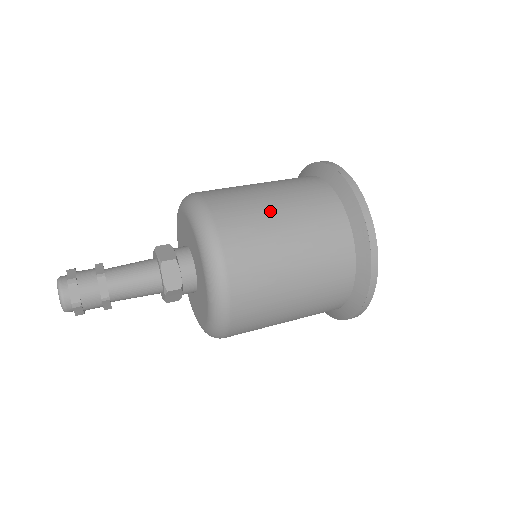
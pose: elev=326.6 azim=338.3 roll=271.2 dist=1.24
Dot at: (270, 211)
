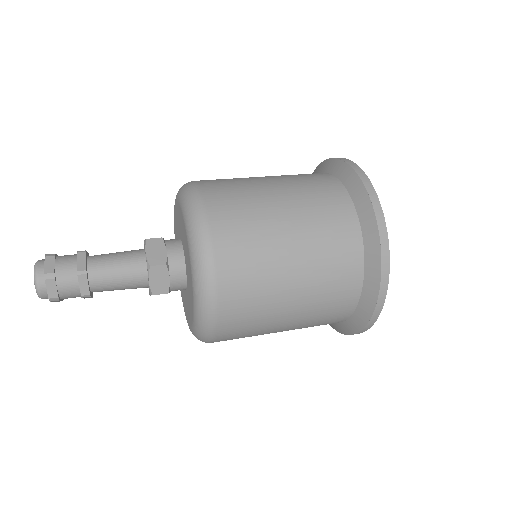
Dot at: (256, 179)
